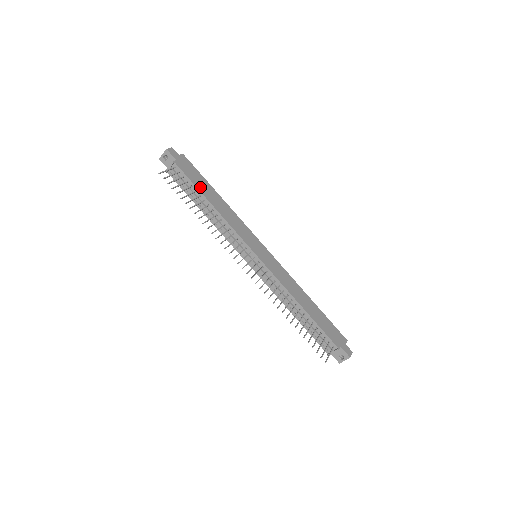
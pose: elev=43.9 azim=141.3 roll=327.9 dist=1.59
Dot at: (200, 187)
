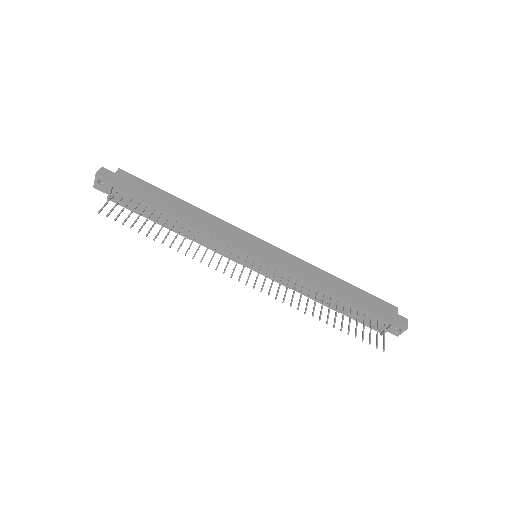
Dot at: (156, 203)
